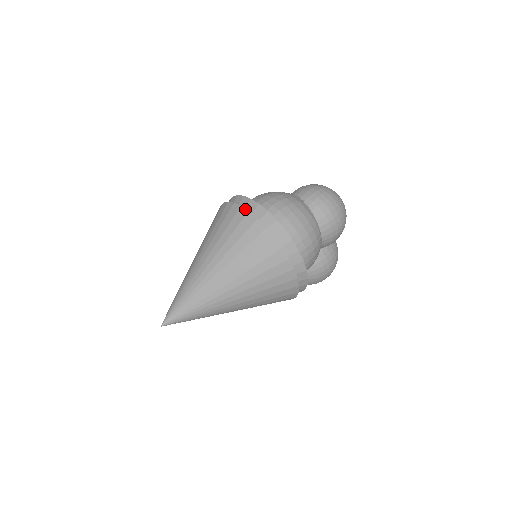
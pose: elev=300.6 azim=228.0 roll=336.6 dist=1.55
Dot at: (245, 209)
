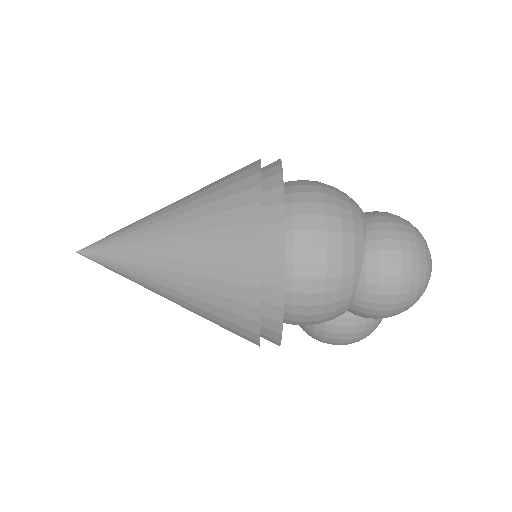
Dot at: (260, 193)
